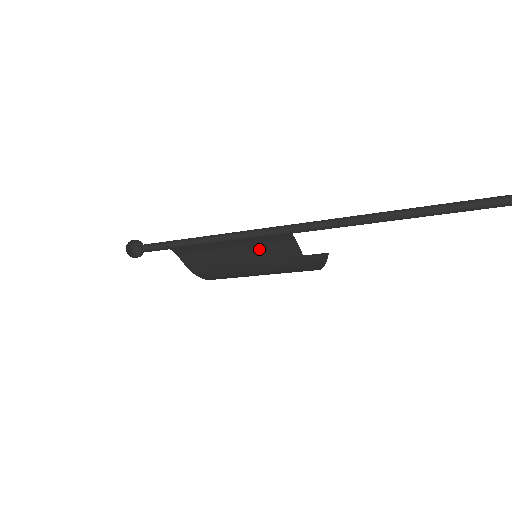
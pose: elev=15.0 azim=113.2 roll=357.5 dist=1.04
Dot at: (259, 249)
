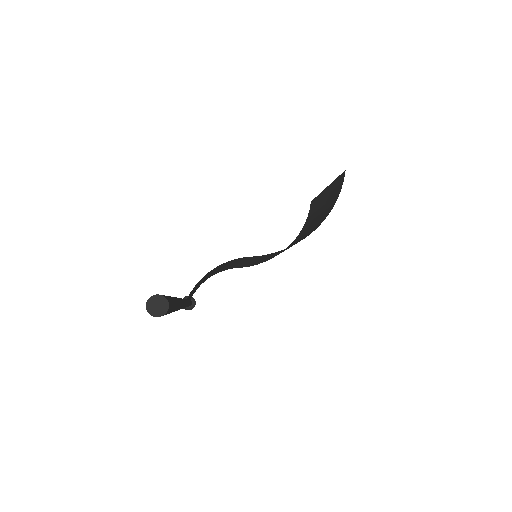
Dot at: (243, 261)
